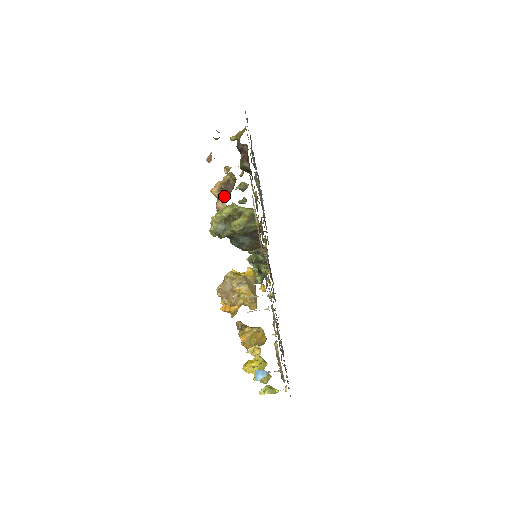
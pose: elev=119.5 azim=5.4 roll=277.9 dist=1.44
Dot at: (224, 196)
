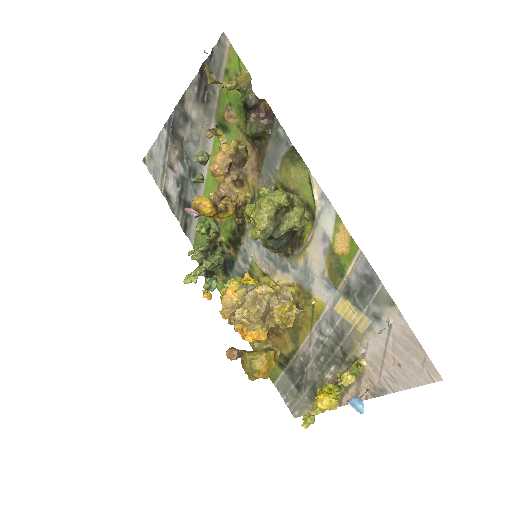
Dot at: (238, 175)
